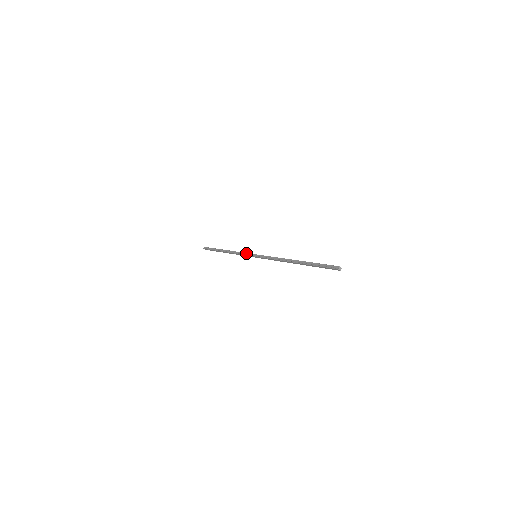
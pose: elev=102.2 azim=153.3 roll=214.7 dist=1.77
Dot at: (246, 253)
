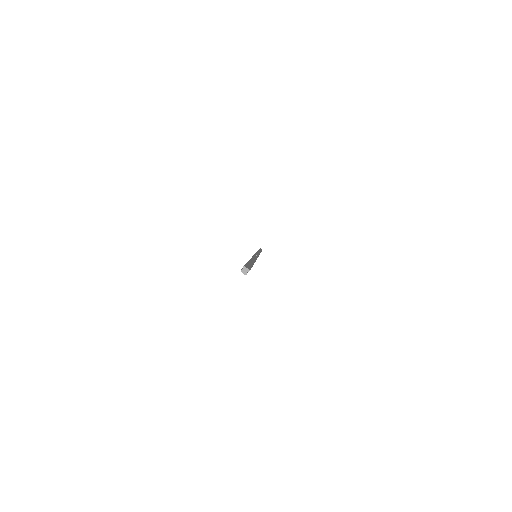
Dot at: occluded
